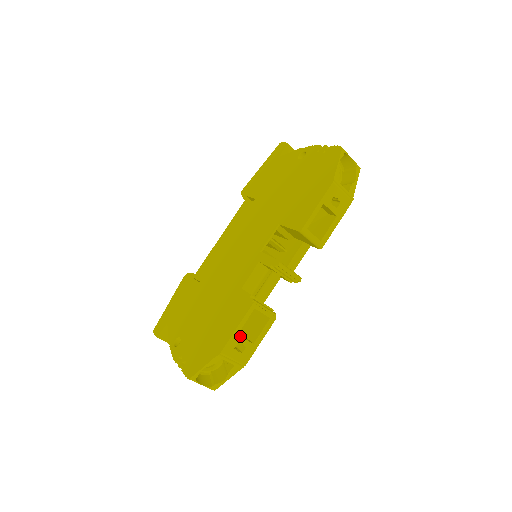
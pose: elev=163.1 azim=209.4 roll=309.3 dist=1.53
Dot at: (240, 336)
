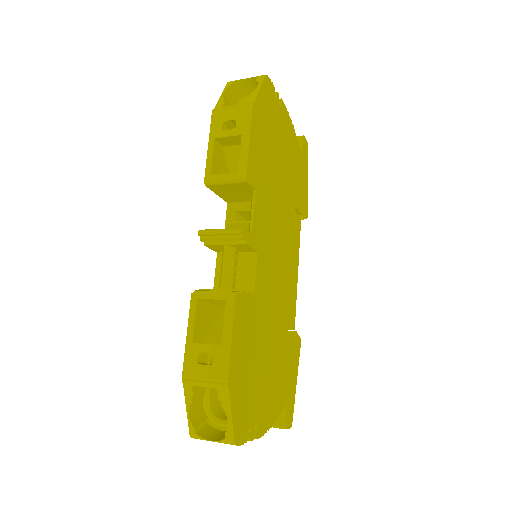
Dot at: (197, 343)
